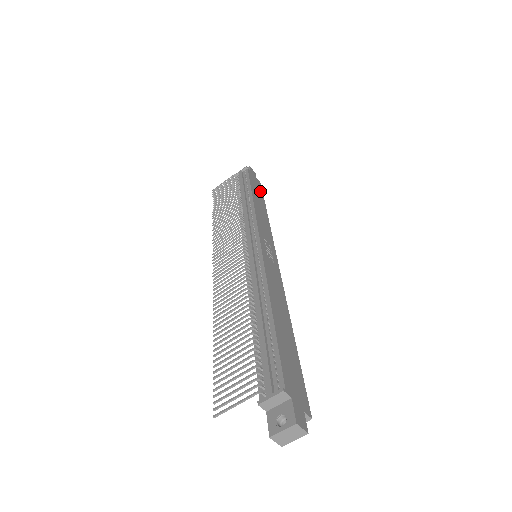
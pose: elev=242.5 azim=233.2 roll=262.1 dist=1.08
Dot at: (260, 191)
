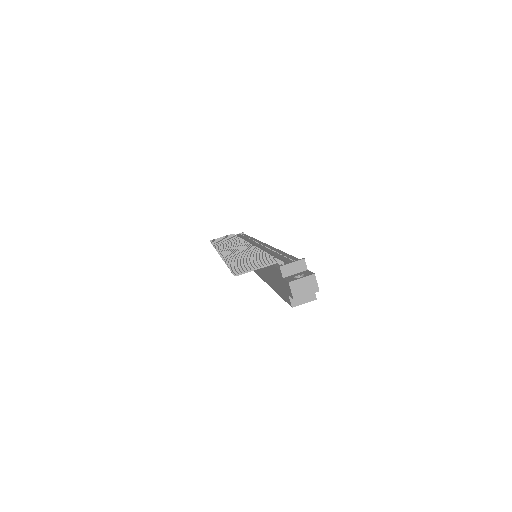
Dot at: occluded
